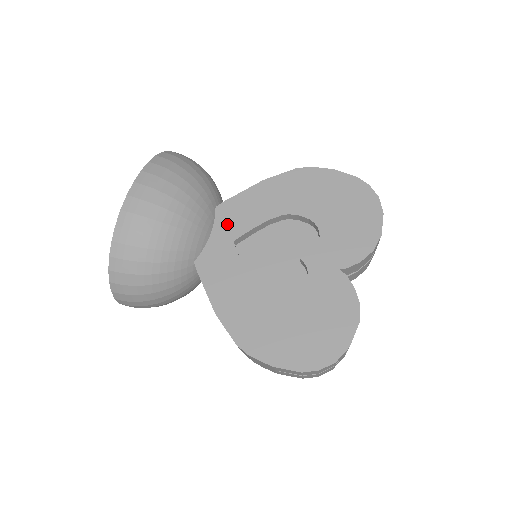
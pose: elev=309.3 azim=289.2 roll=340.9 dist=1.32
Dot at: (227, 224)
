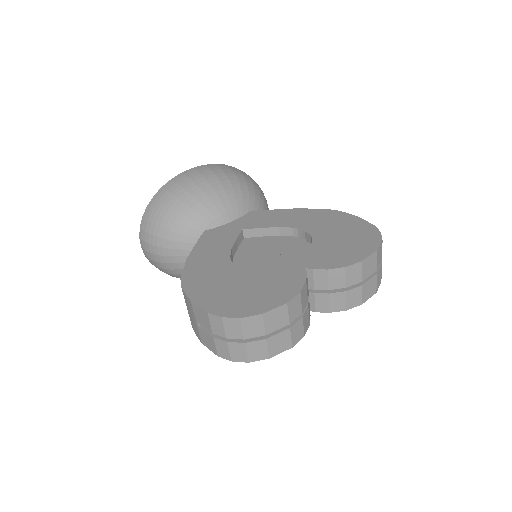
Dot at: (248, 220)
